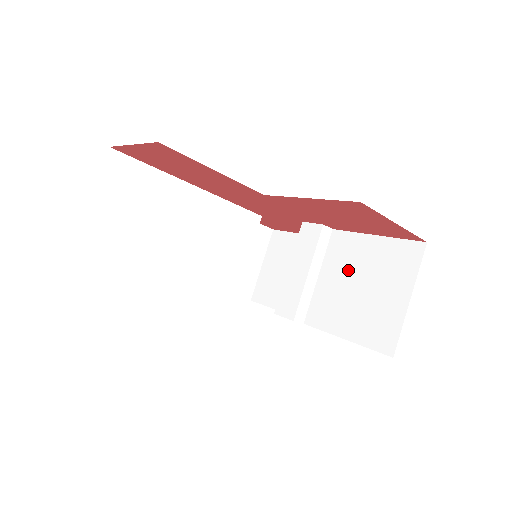
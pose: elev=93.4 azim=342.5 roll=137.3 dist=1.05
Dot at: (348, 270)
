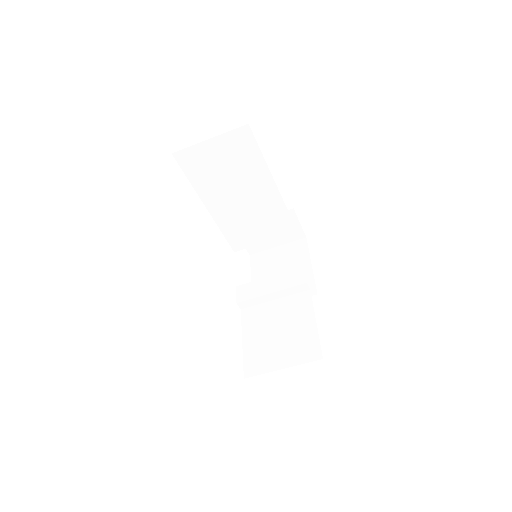
Dot at: (286, 318)
